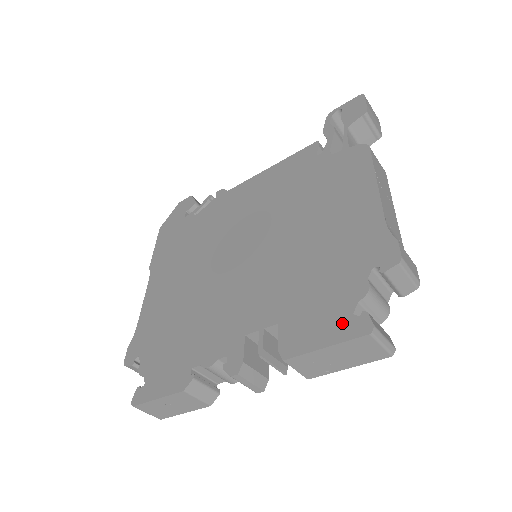
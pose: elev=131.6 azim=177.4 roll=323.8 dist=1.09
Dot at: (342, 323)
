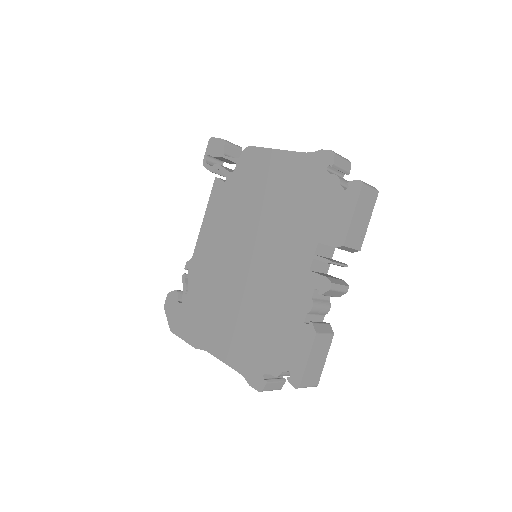
Dot at: (346, 199)
